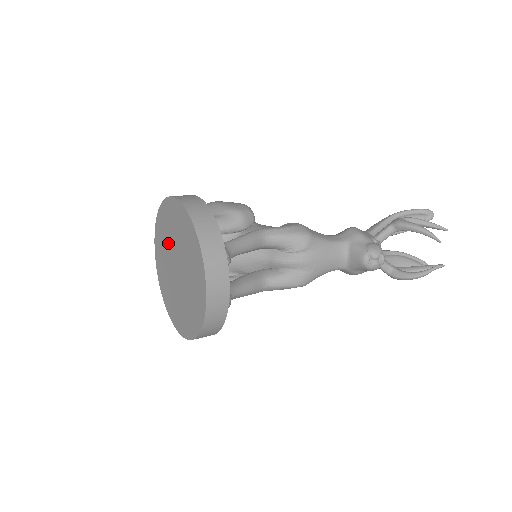
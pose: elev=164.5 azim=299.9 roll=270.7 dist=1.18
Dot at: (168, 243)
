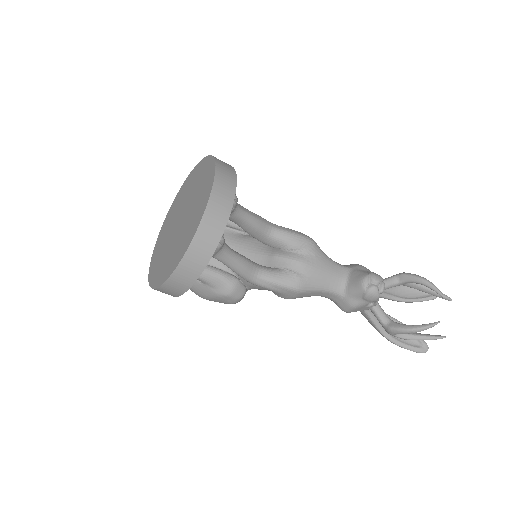
Dot at: (180, 206)
